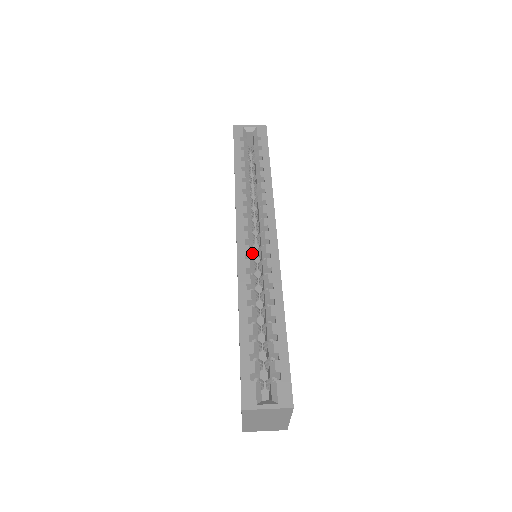
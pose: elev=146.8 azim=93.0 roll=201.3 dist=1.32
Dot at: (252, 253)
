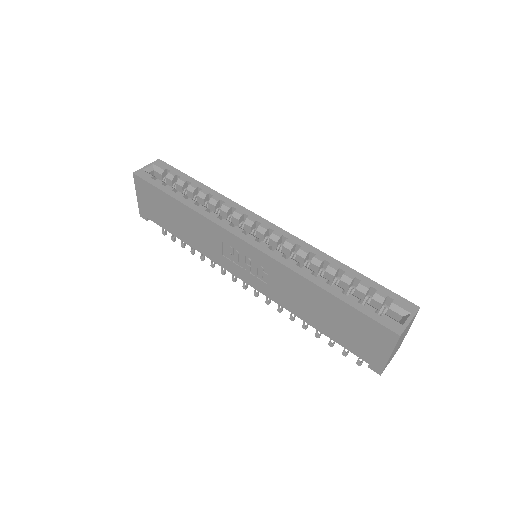
Dot at: occluded
